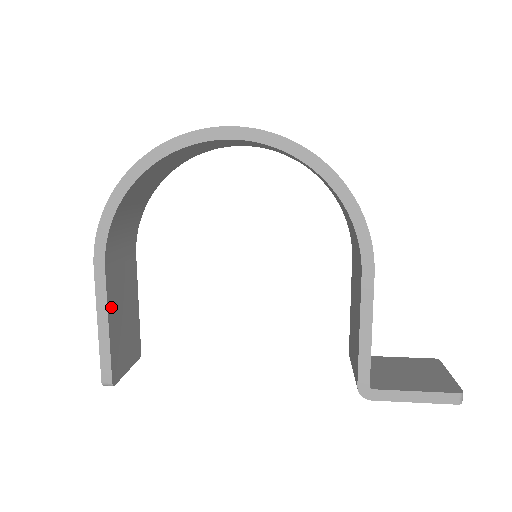
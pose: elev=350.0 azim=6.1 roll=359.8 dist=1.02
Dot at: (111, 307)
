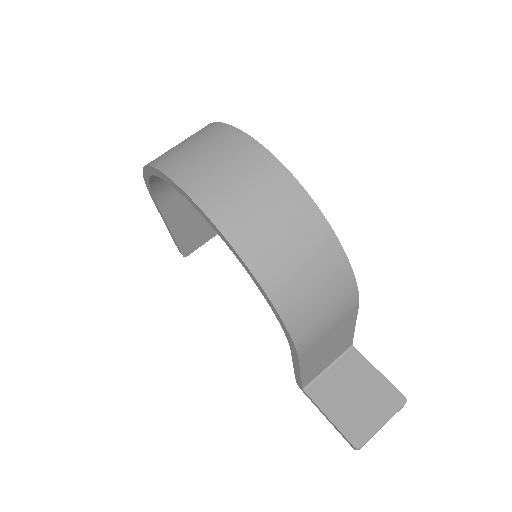
Dot at: (173, 222)
